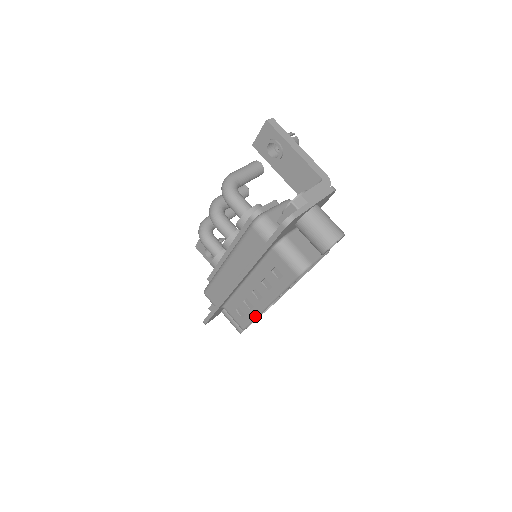
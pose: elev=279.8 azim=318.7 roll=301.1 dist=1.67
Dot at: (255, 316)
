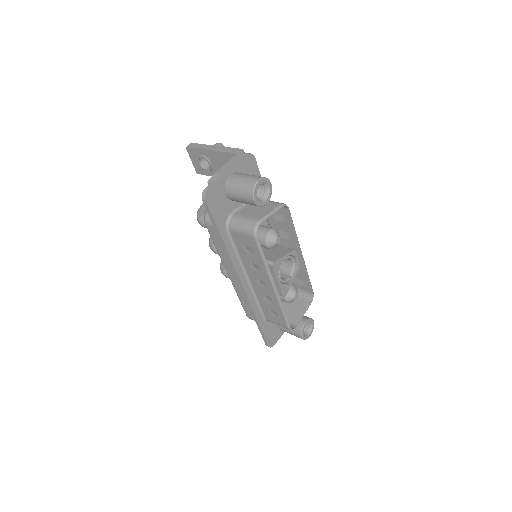
Dot at: (279, 306)
